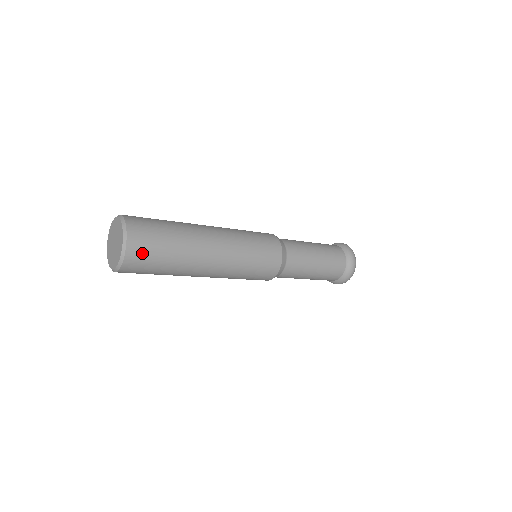
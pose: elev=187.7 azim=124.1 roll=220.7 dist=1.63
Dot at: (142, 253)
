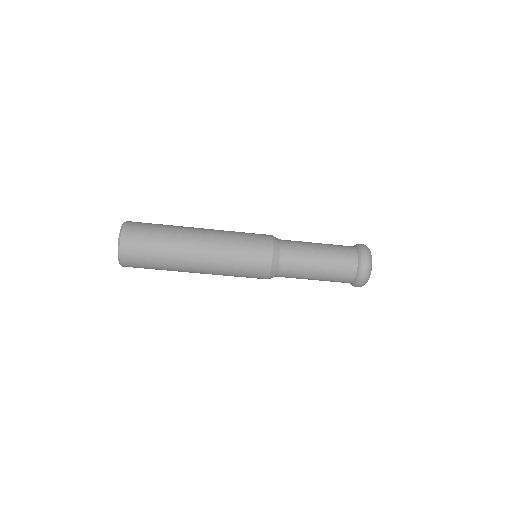
Dot at: (135, 238)
